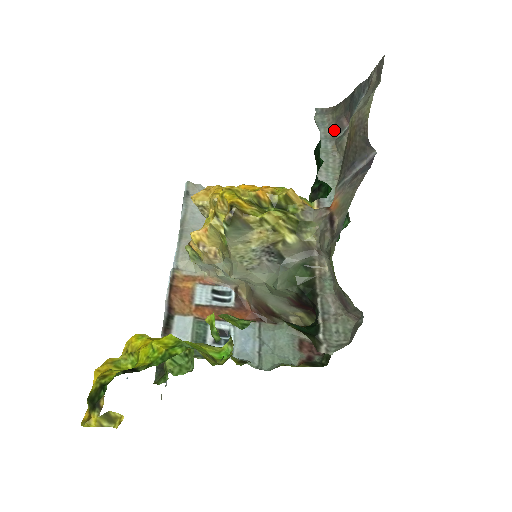
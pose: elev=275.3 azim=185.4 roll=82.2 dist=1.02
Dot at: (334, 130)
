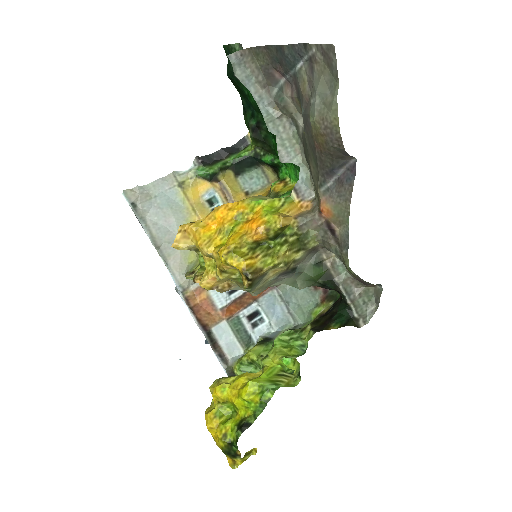
Dot at: (265, 84)
